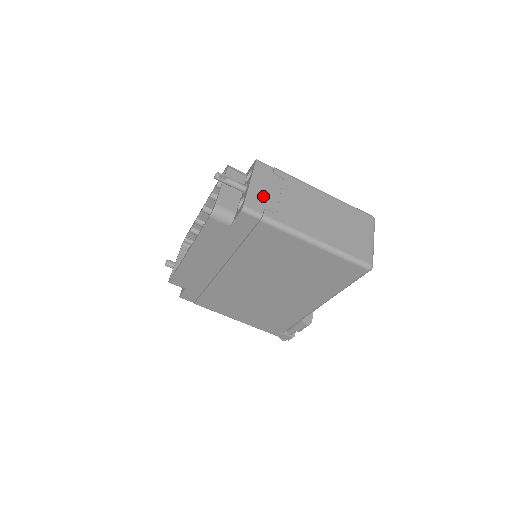
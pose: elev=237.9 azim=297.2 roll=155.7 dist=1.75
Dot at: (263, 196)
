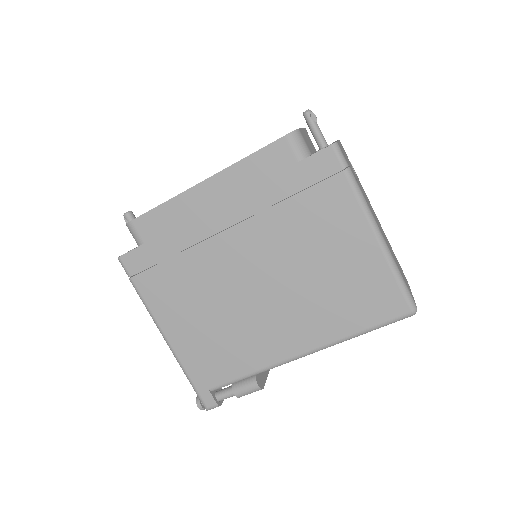
Dot at: occluded
